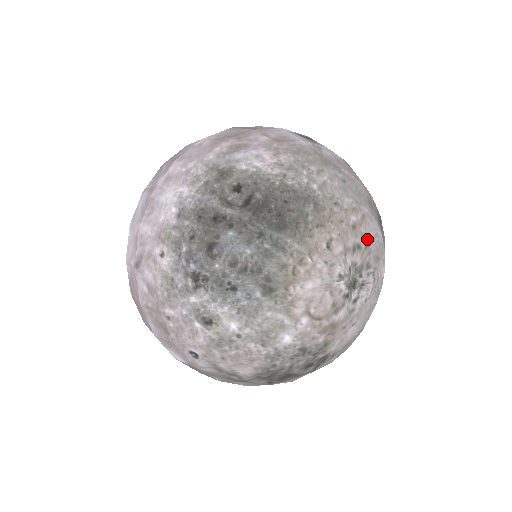
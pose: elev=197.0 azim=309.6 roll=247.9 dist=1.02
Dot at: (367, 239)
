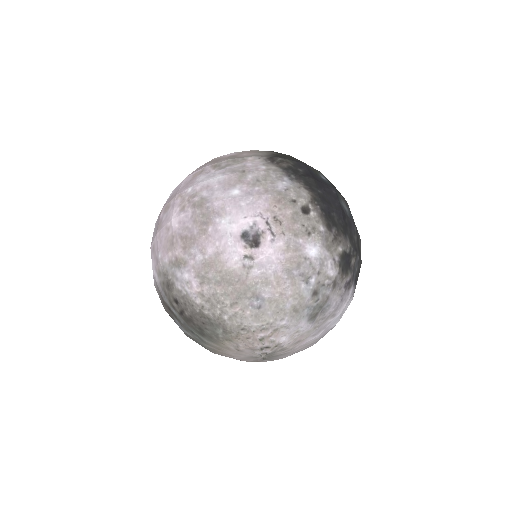
Dot at: (278, 341)
